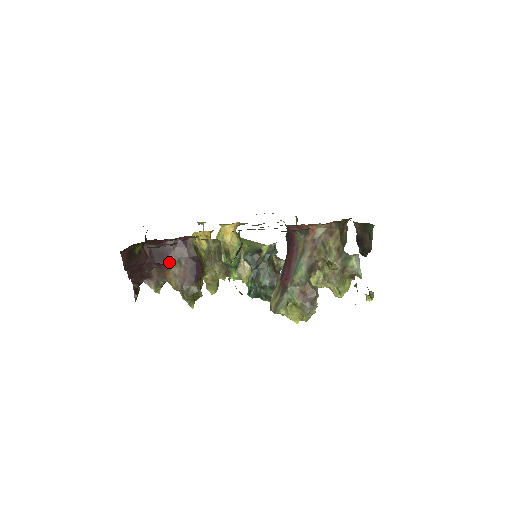
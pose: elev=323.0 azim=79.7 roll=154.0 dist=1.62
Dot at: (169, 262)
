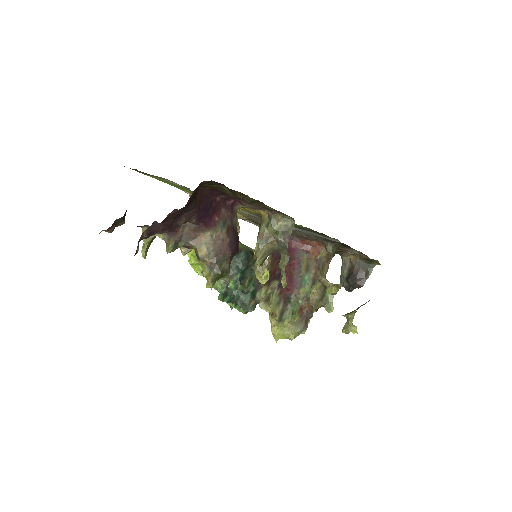
Dot at: (210, 222)
